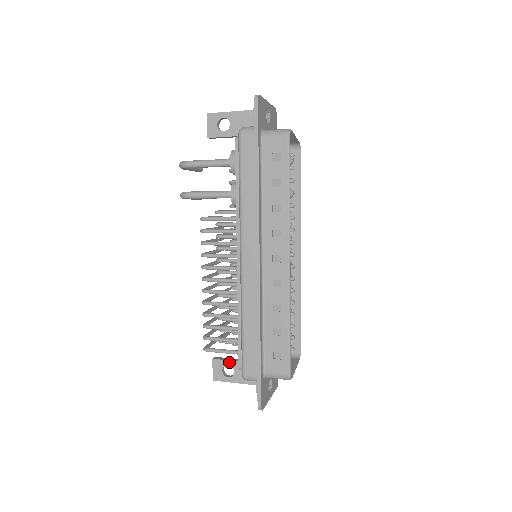
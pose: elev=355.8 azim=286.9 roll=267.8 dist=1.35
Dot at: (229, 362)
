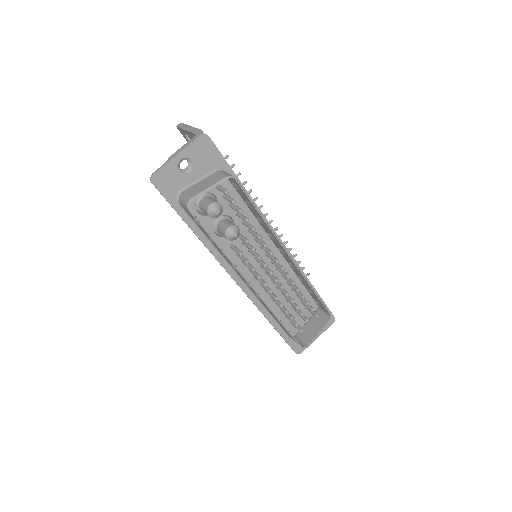
Dot at: occluded
